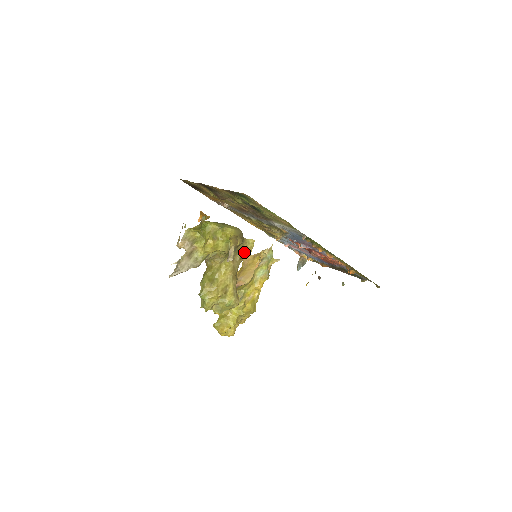
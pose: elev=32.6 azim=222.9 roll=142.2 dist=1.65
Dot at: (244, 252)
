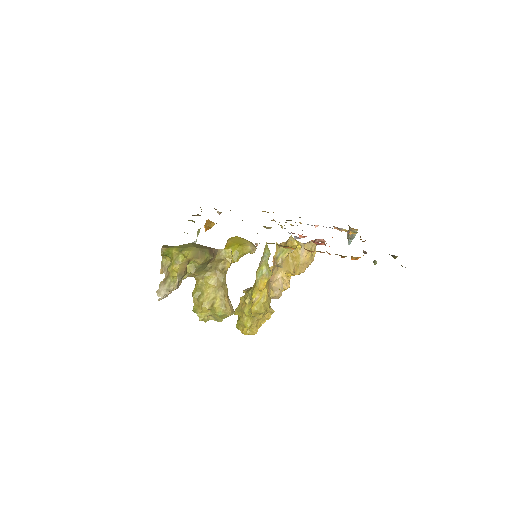
Dot at: (225, 262)
